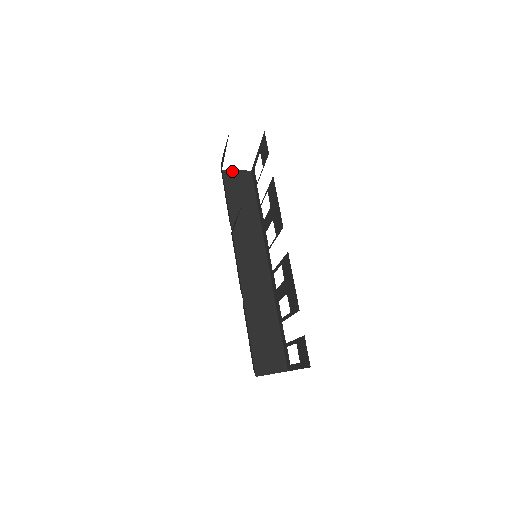
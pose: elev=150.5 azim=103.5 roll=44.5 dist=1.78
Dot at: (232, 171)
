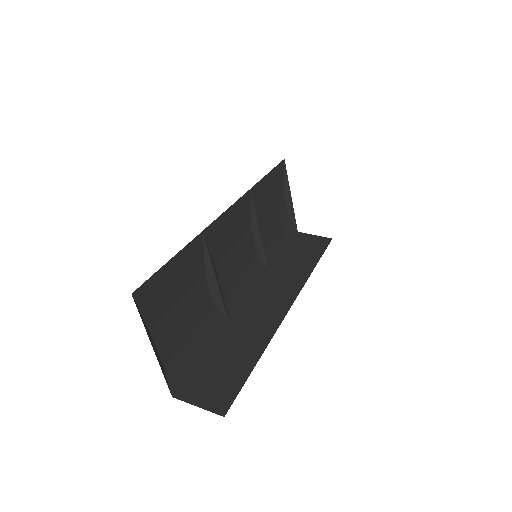
Dot at: (309, 234)
